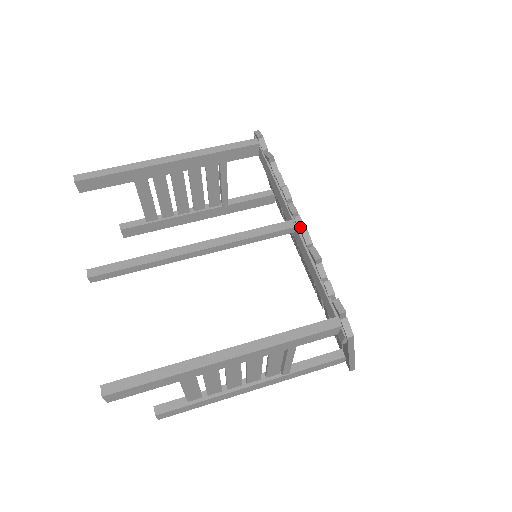
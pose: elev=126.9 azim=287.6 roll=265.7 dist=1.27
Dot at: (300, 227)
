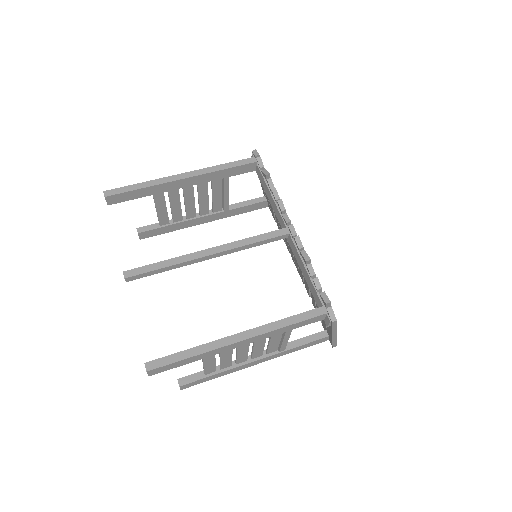
Dot at: (293, 234)
